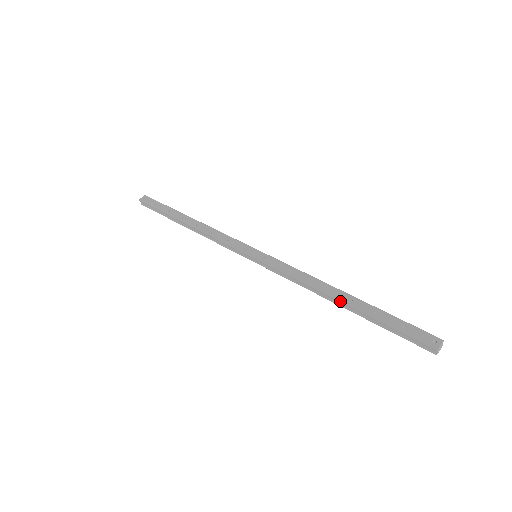
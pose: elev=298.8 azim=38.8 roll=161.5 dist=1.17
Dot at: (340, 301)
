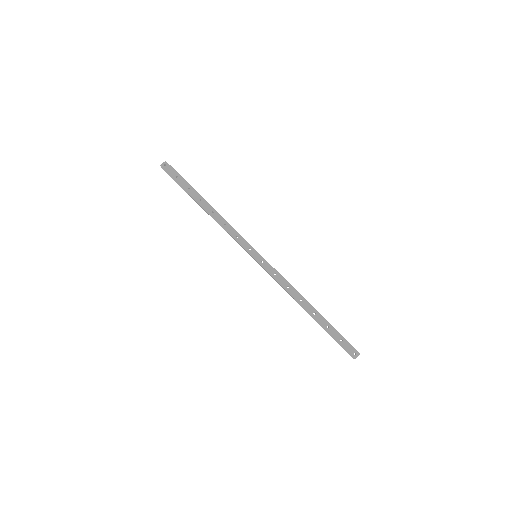
Dot at: (308, 312)
